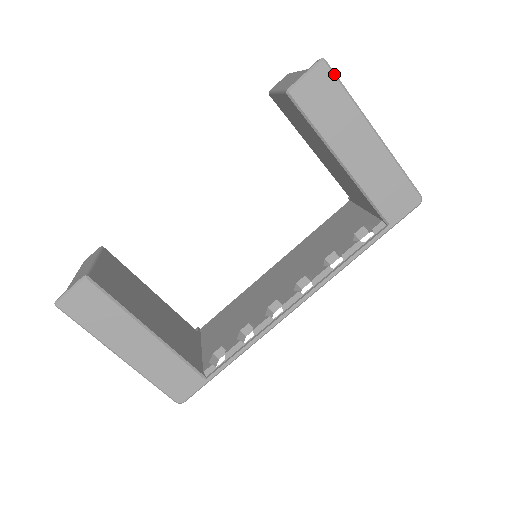
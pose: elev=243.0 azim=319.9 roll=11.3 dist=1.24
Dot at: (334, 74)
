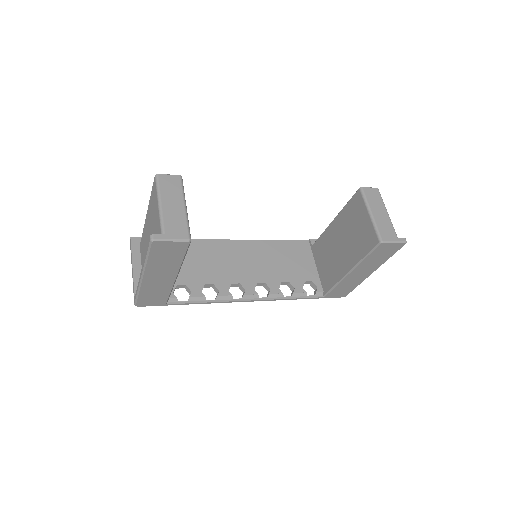
Dot at: occluded
